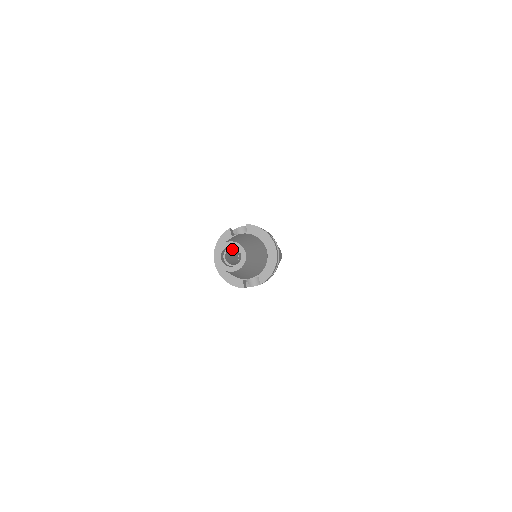
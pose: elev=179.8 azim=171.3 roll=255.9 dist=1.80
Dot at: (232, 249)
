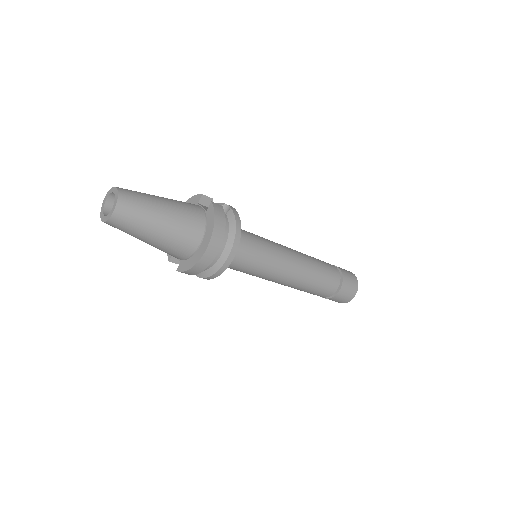
Dot at: occluded
